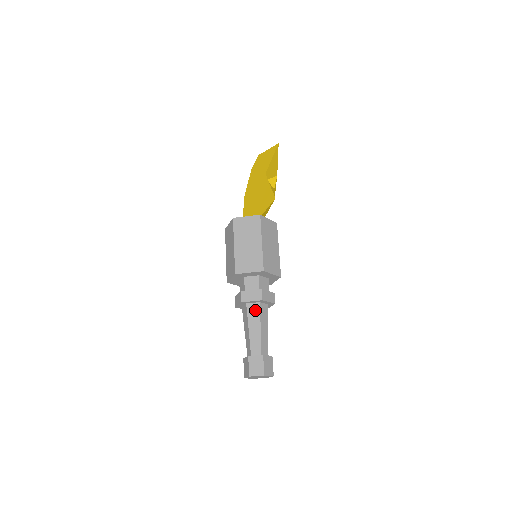
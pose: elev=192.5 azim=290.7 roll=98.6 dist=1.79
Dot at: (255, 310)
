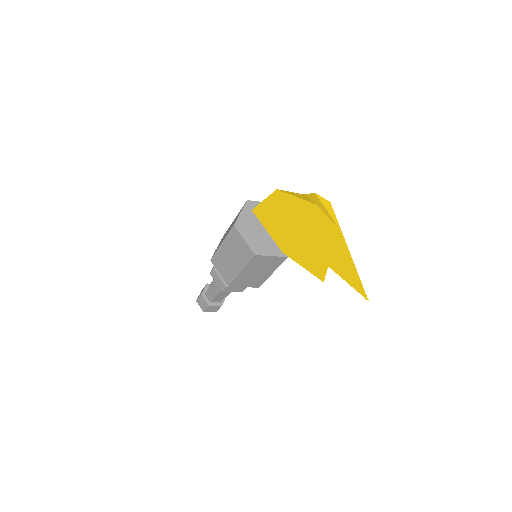
Dot at: occluded
